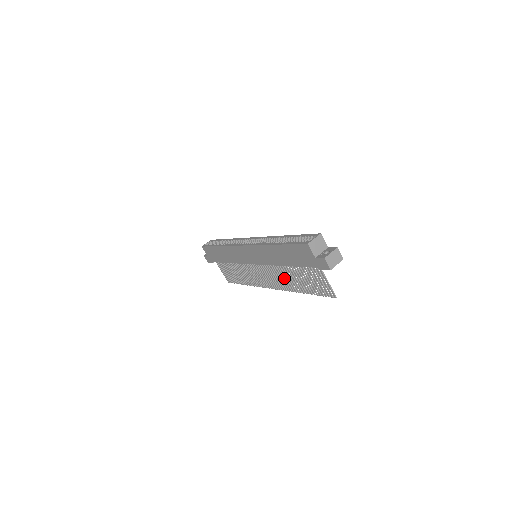
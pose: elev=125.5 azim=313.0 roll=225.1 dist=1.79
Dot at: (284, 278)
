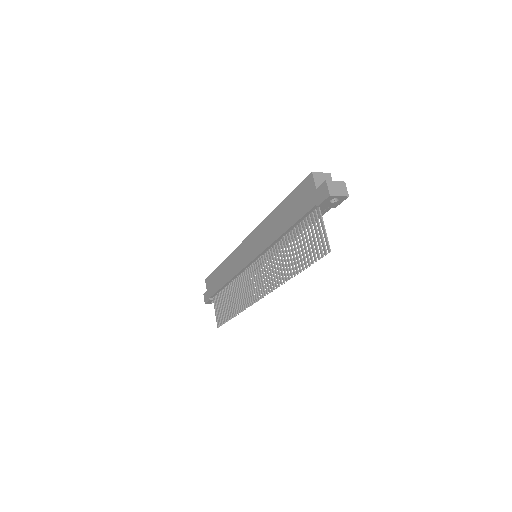
Dot at: (278, 265)
